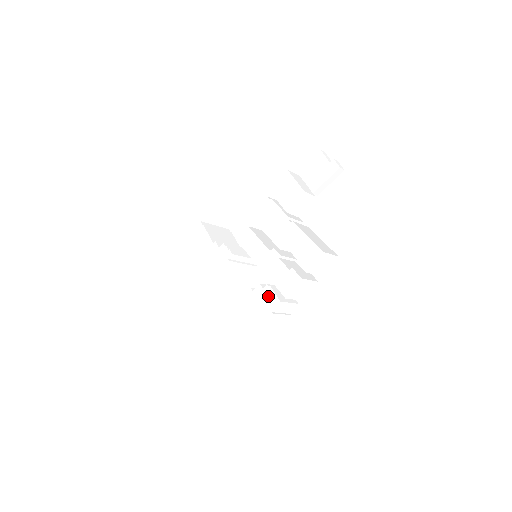
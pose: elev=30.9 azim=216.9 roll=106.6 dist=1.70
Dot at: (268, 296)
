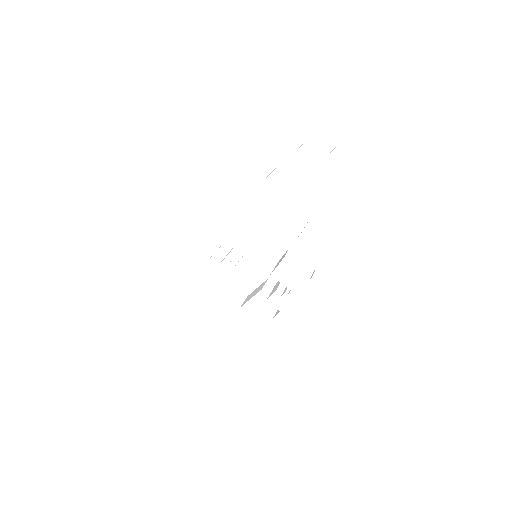
Dot at: (289, 303)
